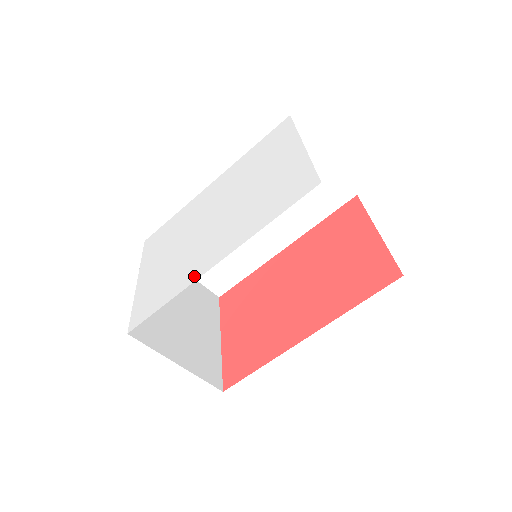
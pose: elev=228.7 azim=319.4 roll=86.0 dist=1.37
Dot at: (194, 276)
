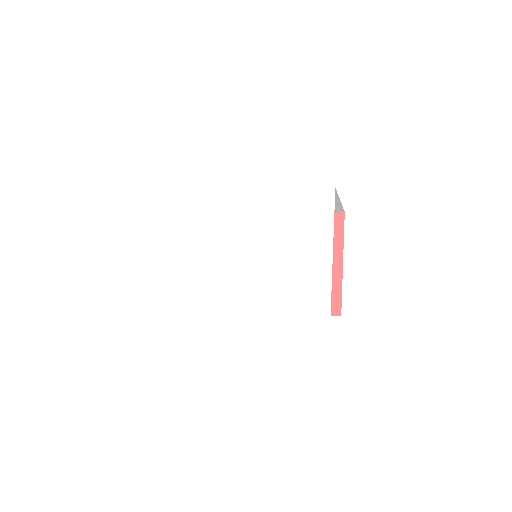
Dot at: (219, 304)
